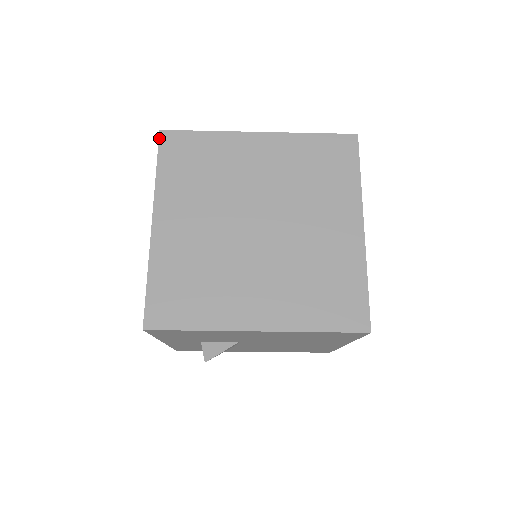
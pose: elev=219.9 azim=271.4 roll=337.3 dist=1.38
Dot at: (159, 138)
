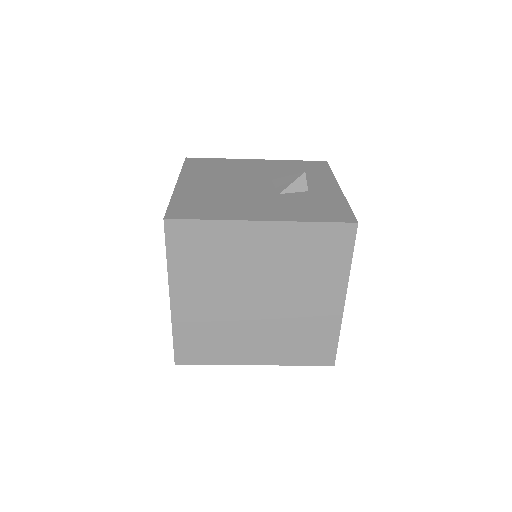
Dot at: (164, 227)
